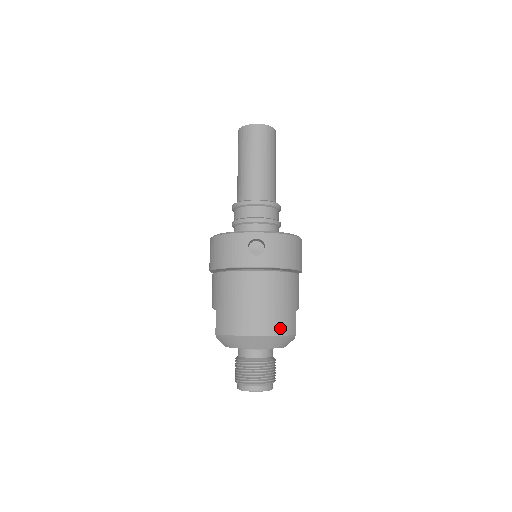
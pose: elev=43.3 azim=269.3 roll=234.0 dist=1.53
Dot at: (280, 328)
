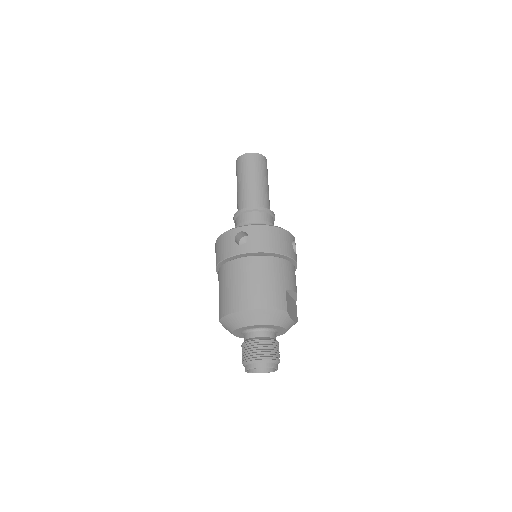
Dot at: (267, 302)
